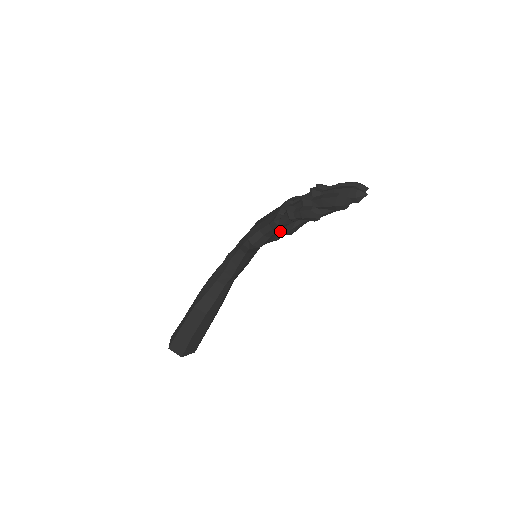
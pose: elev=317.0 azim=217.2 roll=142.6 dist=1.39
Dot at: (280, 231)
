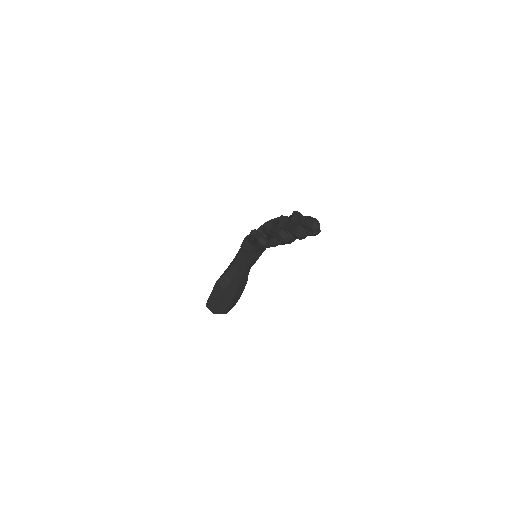
Dot at: (272, 241)
